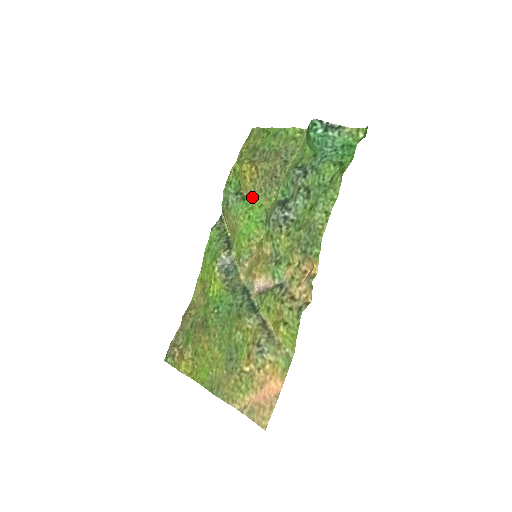
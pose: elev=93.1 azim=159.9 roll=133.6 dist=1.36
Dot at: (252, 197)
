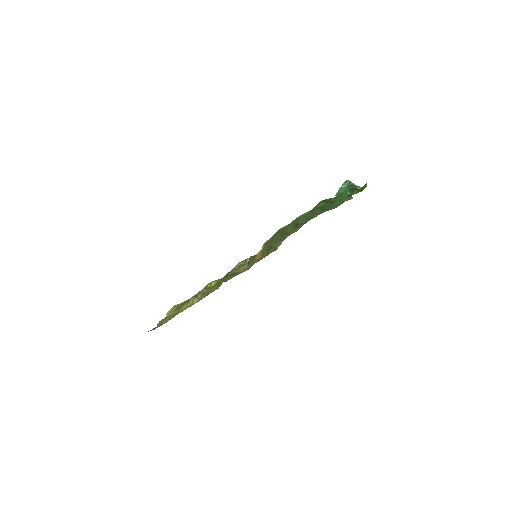
Dot at: occluded
